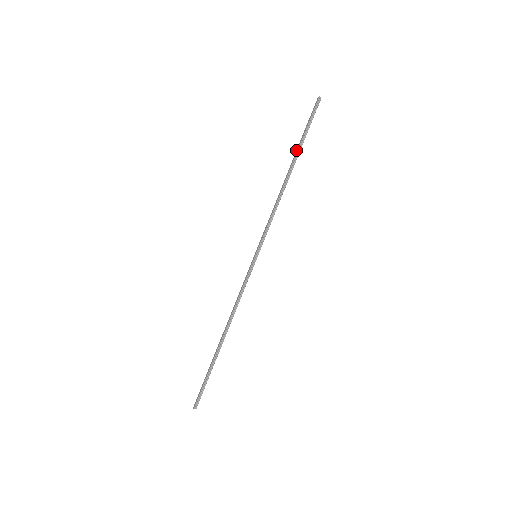
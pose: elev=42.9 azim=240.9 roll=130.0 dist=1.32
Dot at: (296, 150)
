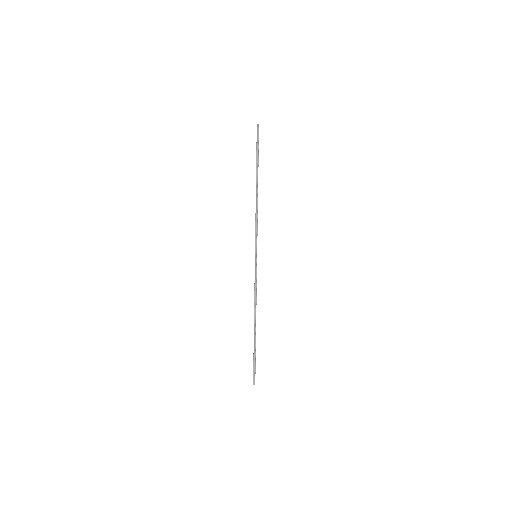
Dot at: (256, 168)
